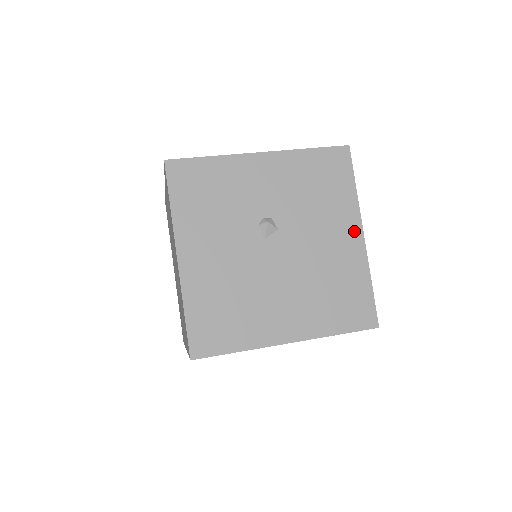
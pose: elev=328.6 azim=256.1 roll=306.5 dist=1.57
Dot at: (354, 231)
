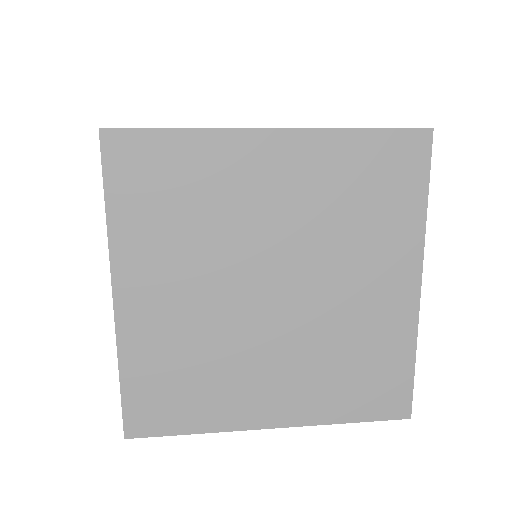
Dot at: occluded
